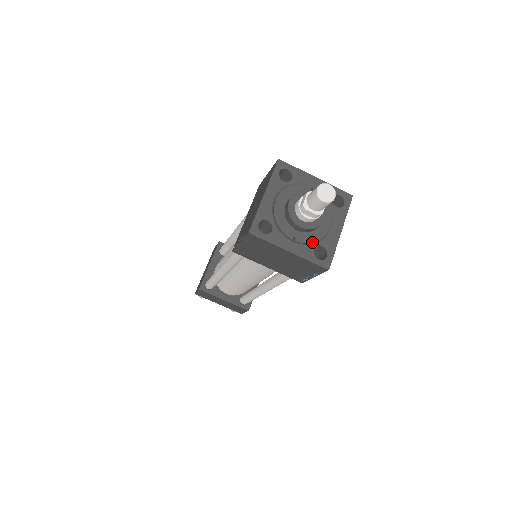
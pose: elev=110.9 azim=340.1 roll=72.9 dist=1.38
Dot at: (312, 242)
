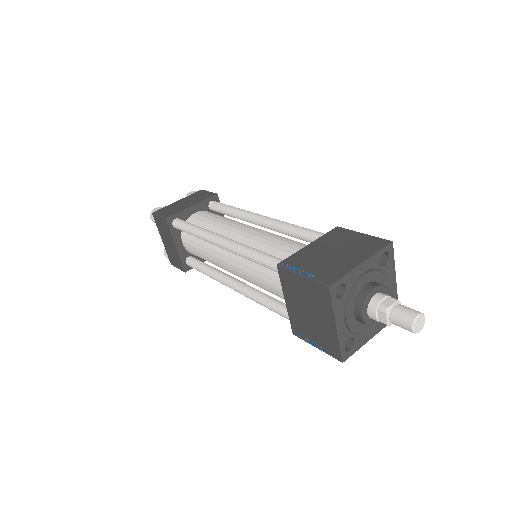
Dot at: (353, 331)
